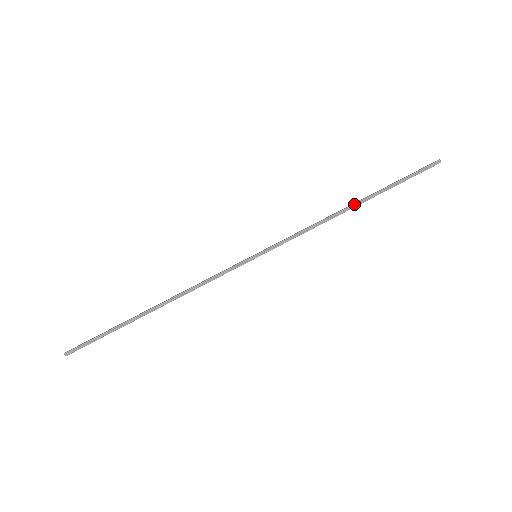
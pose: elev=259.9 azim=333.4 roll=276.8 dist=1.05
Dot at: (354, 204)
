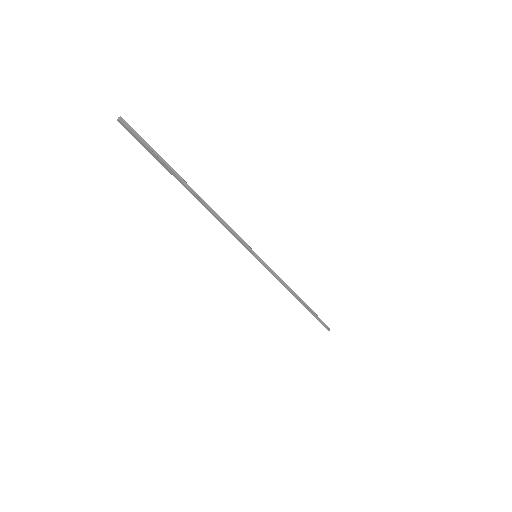
Dot at: (301, 299)
